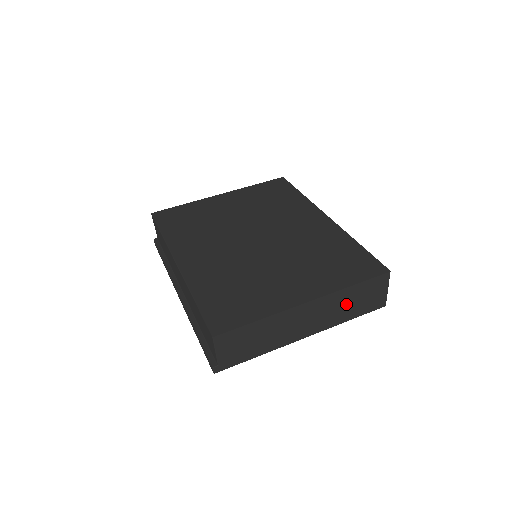
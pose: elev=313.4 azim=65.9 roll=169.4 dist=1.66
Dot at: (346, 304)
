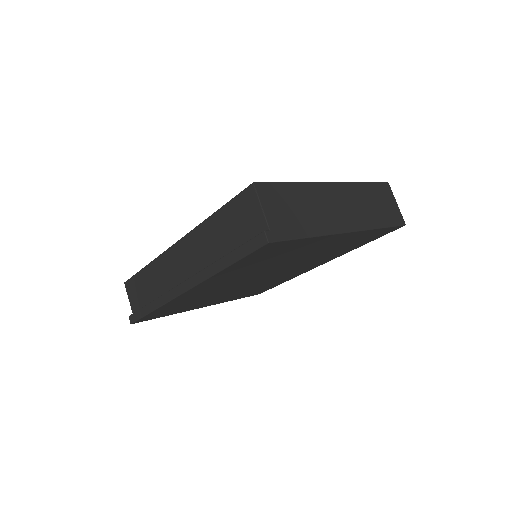
Dot at: (368, 204)
